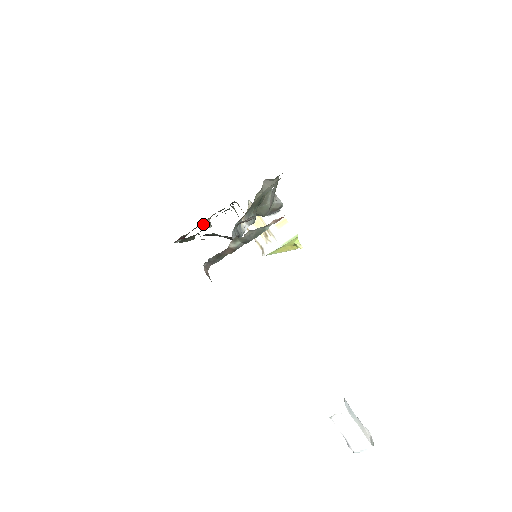
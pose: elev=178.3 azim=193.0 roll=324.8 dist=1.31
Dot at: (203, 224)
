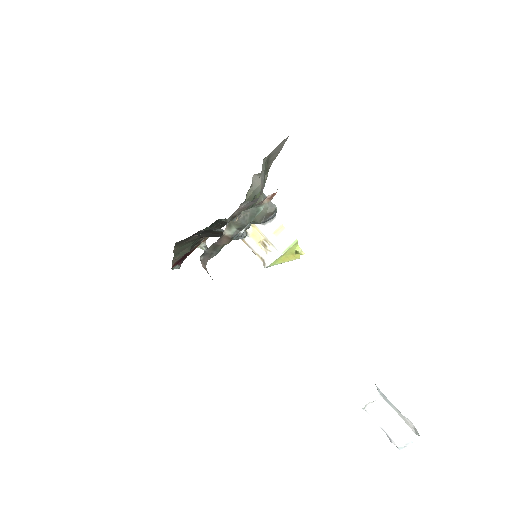
Dot at: occluded
